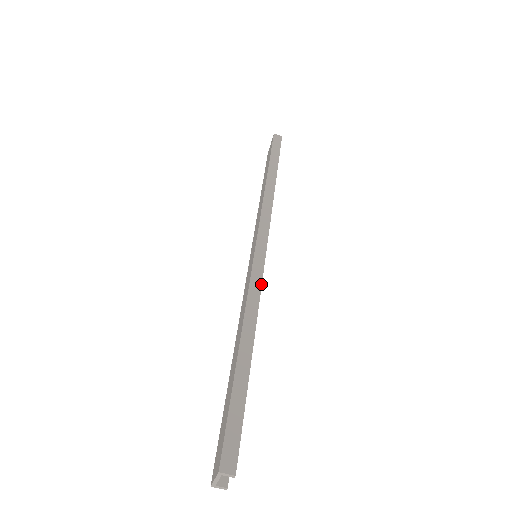
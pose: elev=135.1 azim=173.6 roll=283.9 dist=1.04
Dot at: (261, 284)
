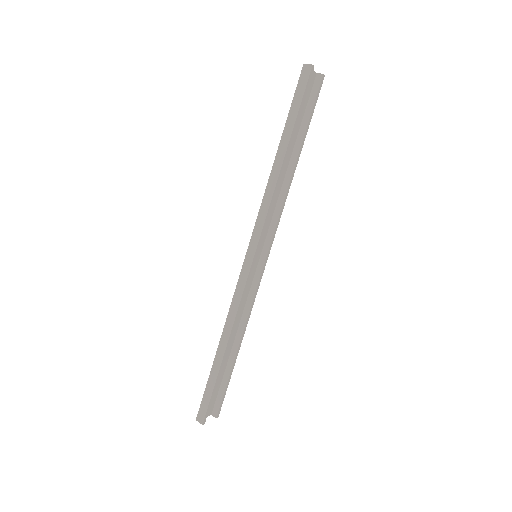
Dot at: (241, 298)
